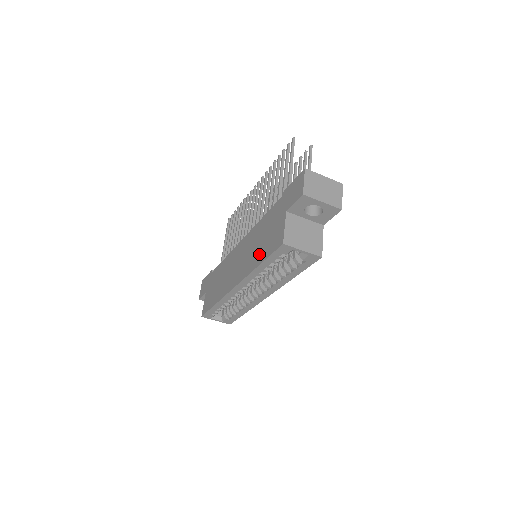
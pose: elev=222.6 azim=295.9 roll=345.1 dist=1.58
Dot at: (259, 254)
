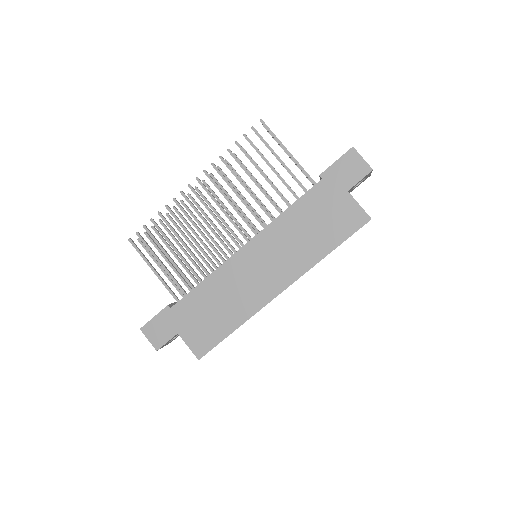
Dot at: (320, 243)
